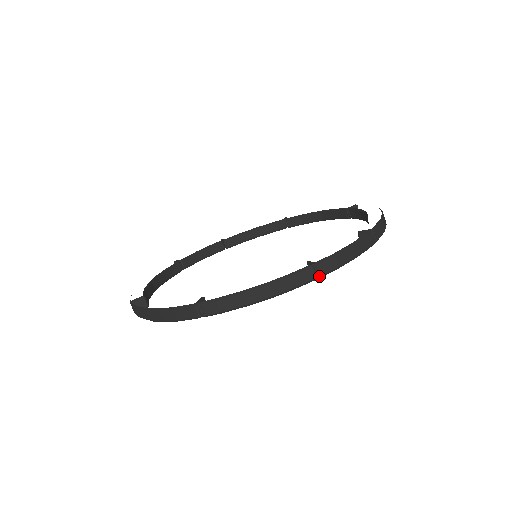
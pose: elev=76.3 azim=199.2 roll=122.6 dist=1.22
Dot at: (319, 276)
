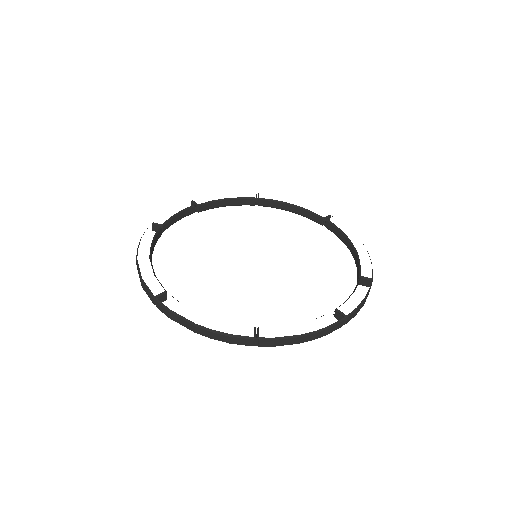
Dot at: (344, 324)
